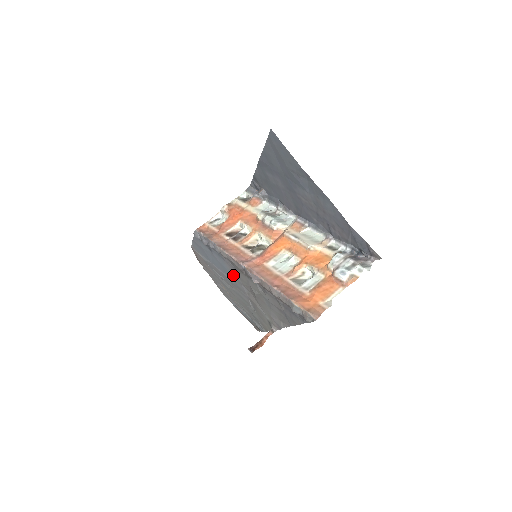
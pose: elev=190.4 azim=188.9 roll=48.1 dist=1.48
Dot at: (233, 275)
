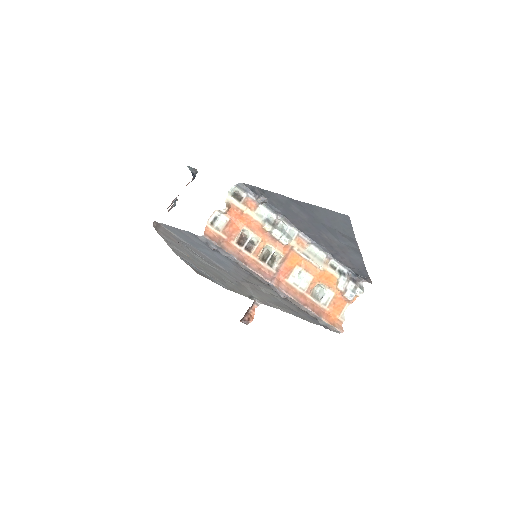
Dot at: (234, 271)
